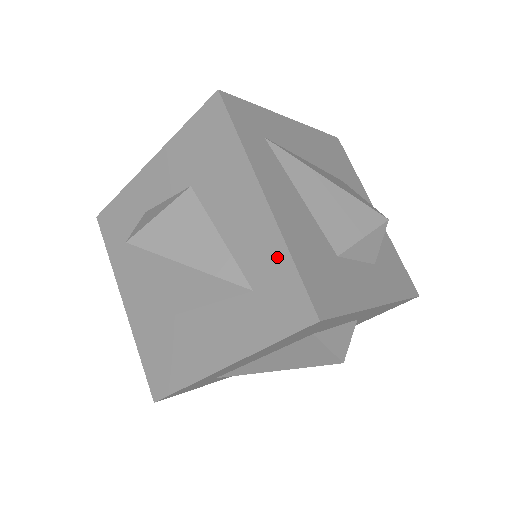
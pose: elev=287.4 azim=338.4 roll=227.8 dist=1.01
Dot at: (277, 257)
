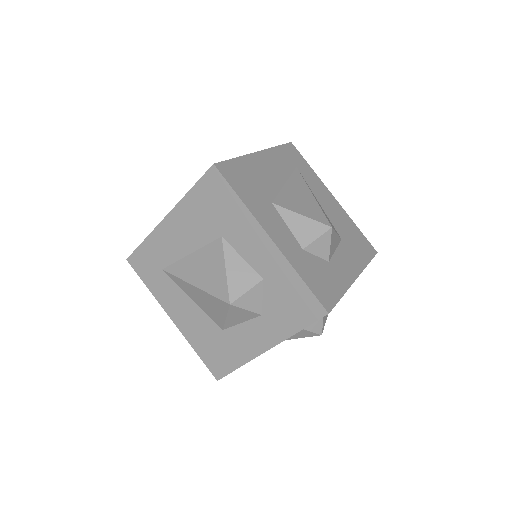
Dot at: occluded
